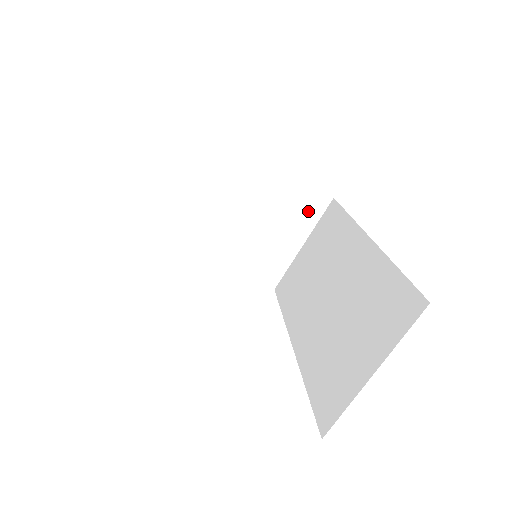
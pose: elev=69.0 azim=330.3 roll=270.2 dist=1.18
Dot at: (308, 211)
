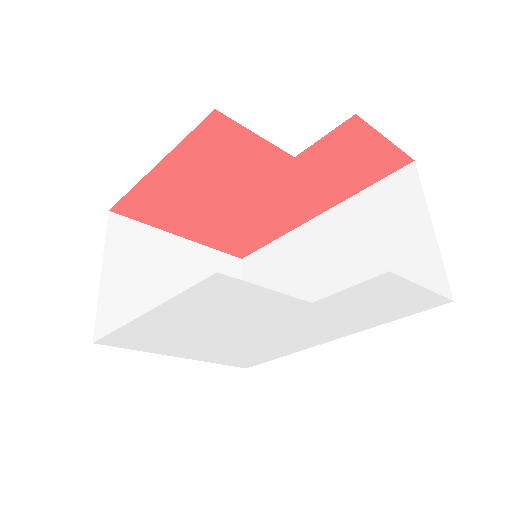
Dot at: (231, 276)
